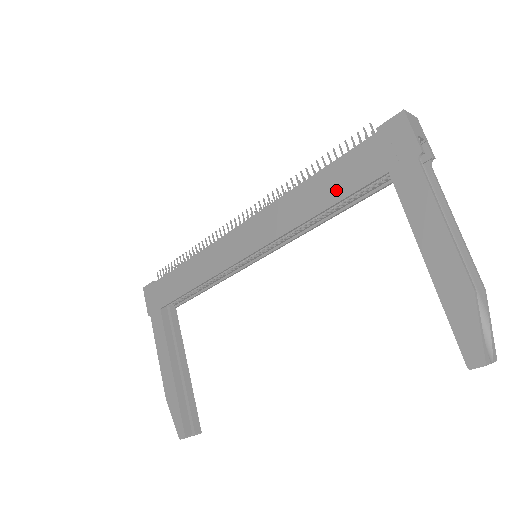
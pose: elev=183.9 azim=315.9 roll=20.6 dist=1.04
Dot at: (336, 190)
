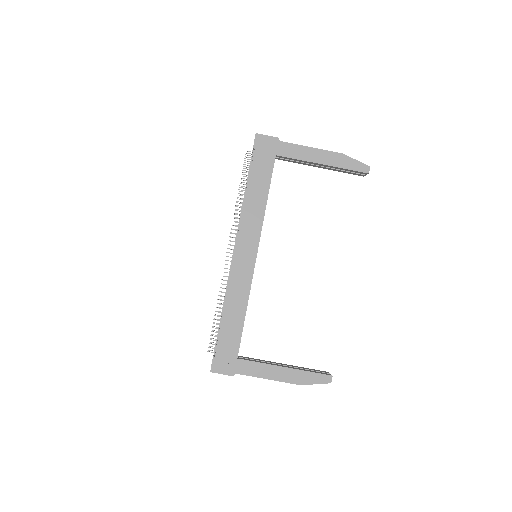
Dot at: (264, 183)
